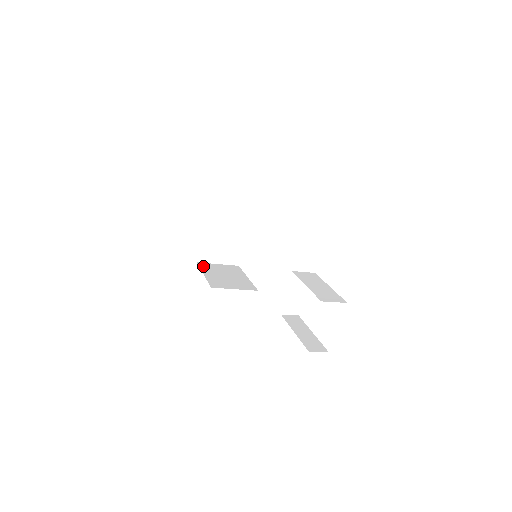
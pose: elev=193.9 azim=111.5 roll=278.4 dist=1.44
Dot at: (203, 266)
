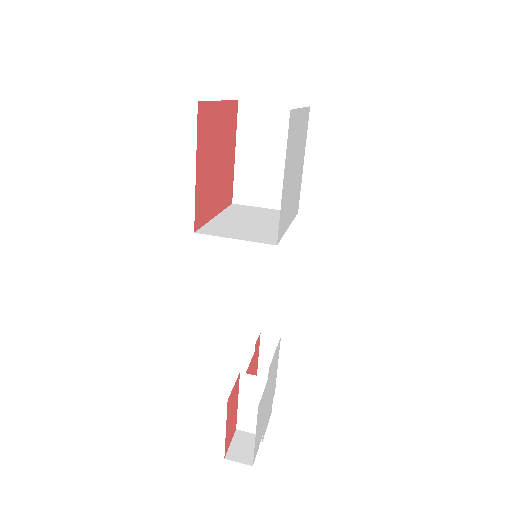
Dot at: (243, 119)
